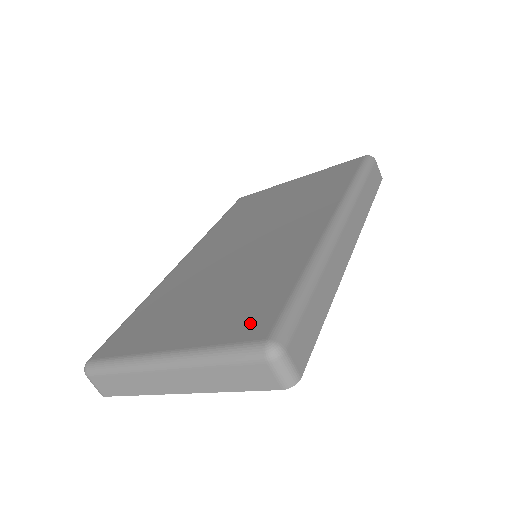
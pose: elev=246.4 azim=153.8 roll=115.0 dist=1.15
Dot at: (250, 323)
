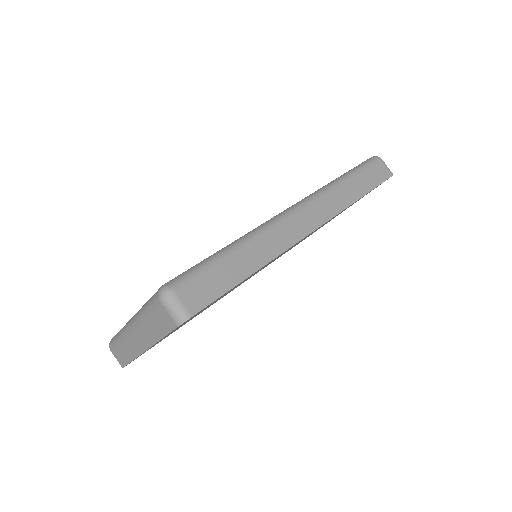
Dot at: occluded
